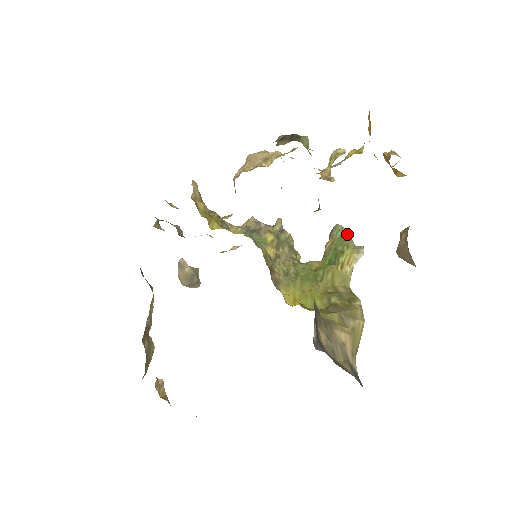
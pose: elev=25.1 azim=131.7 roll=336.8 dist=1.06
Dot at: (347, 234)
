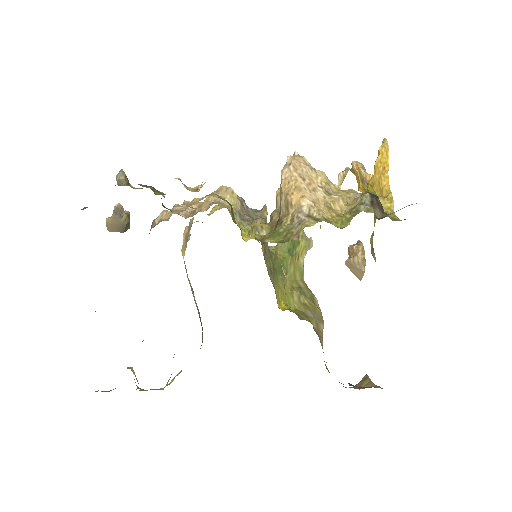
Dot at: occluded
